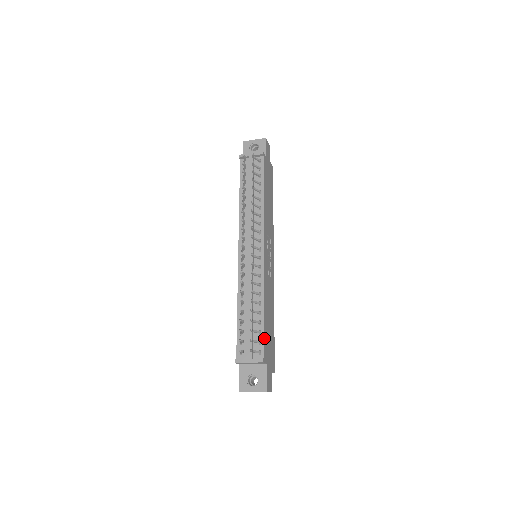
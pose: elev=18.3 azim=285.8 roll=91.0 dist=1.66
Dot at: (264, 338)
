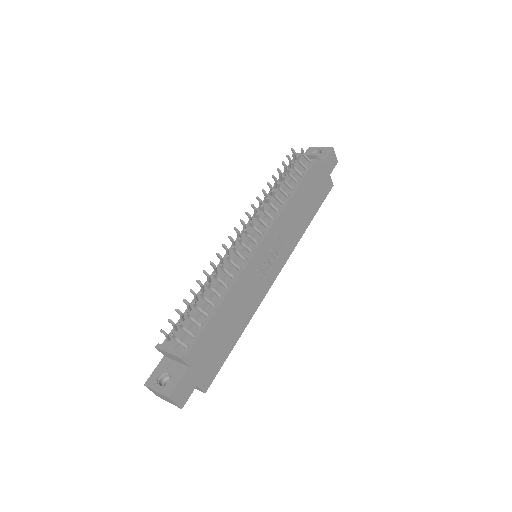
Dot at: (200, 334)
